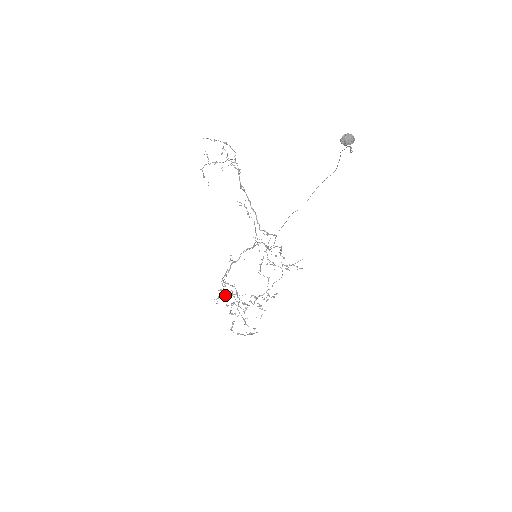
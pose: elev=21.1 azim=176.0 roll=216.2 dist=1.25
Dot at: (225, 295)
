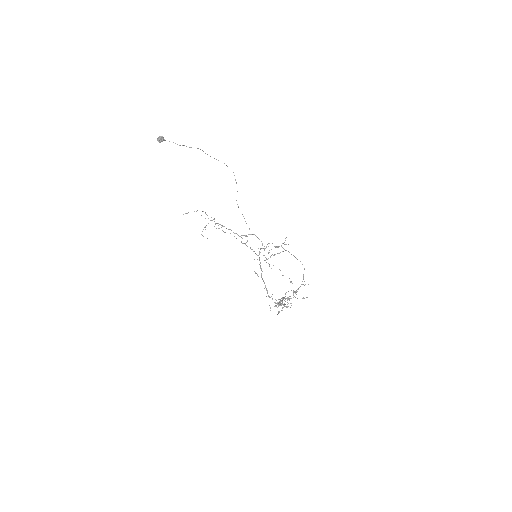
Dot at: occluded
